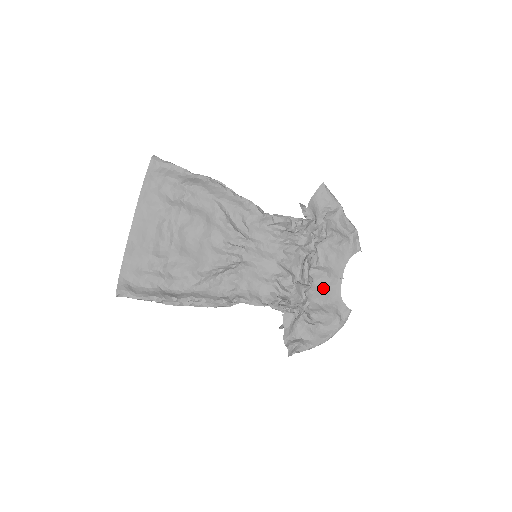
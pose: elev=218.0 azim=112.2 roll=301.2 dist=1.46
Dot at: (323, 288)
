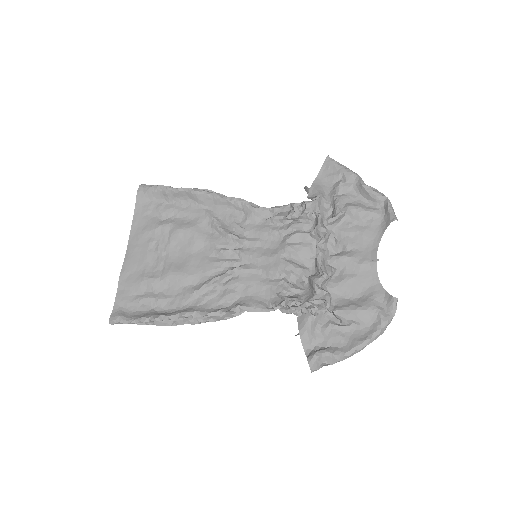
Dot at: (351, 277)
